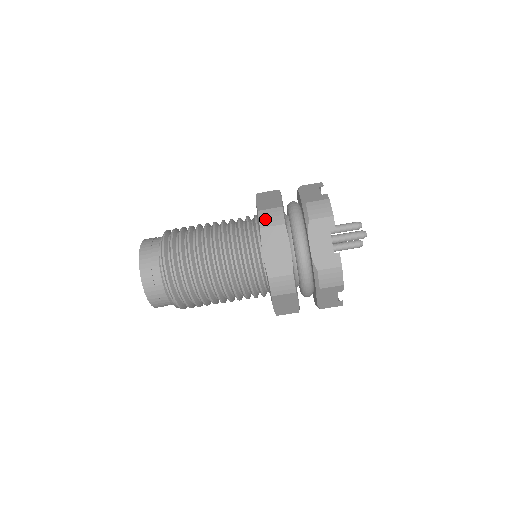
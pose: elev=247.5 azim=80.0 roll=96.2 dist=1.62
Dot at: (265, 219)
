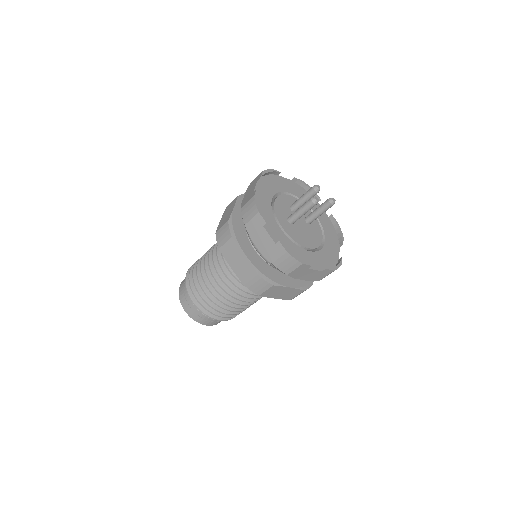
Dot at: (220, 239)
